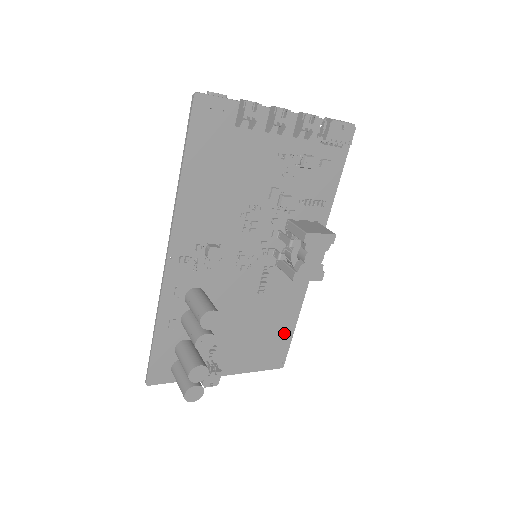
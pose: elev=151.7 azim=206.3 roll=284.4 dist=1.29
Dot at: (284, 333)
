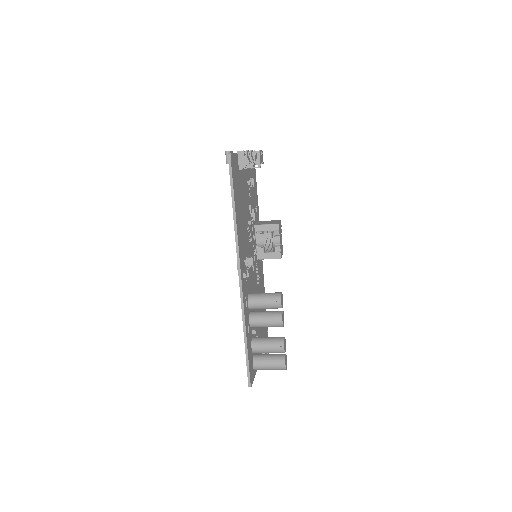
Dot at: (264, 309)
